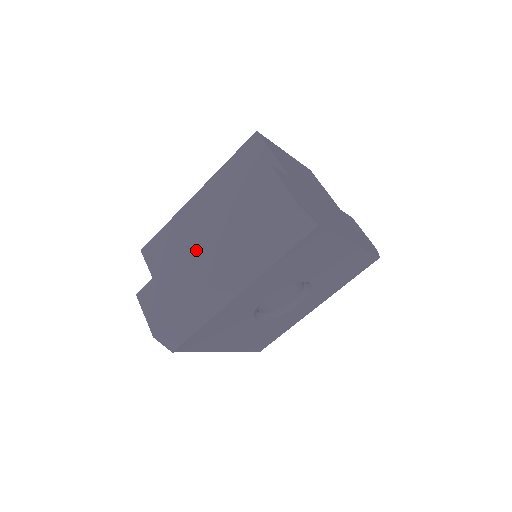
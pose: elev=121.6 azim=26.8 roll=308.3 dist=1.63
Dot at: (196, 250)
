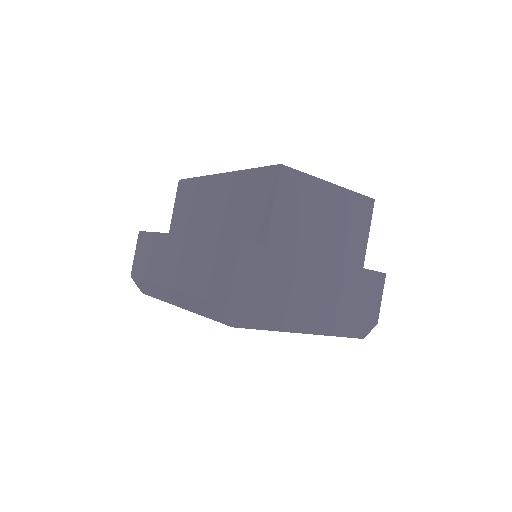
Dot at: (169, 246)
